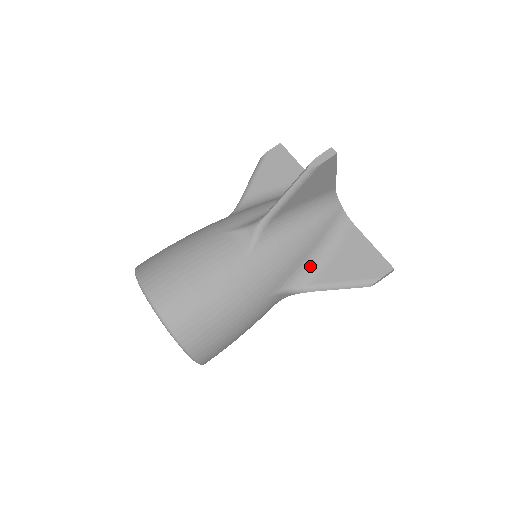
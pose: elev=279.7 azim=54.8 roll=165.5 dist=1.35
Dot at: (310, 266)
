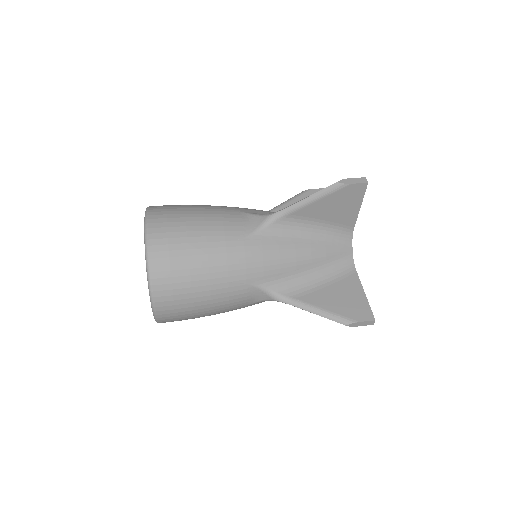
Dot at: (299, 282)
